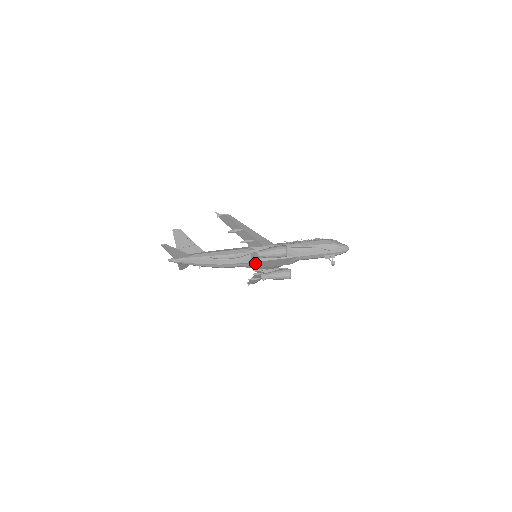
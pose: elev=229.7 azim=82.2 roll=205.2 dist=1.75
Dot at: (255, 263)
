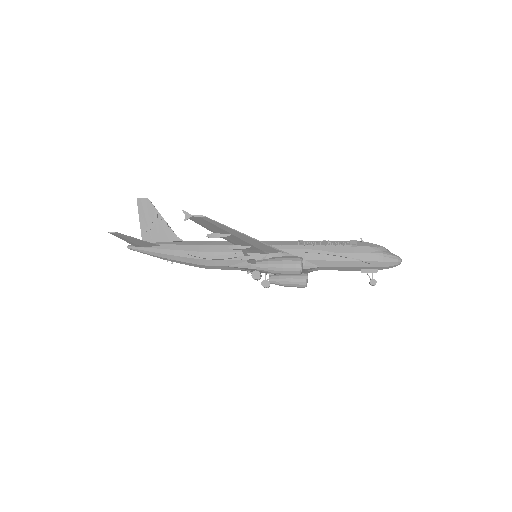
Dot at: (253, 269)
